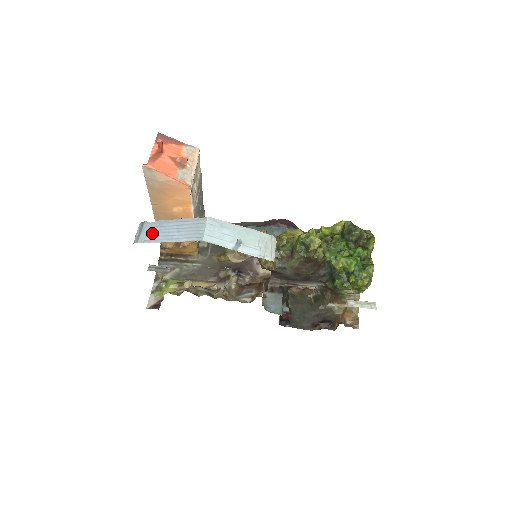
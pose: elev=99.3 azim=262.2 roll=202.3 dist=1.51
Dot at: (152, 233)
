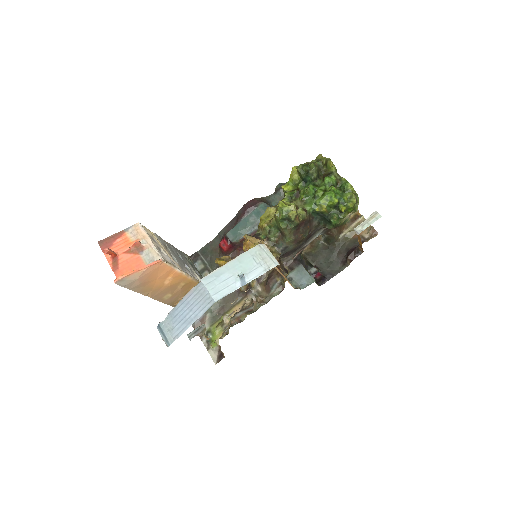
Dot at: (173, 328)
